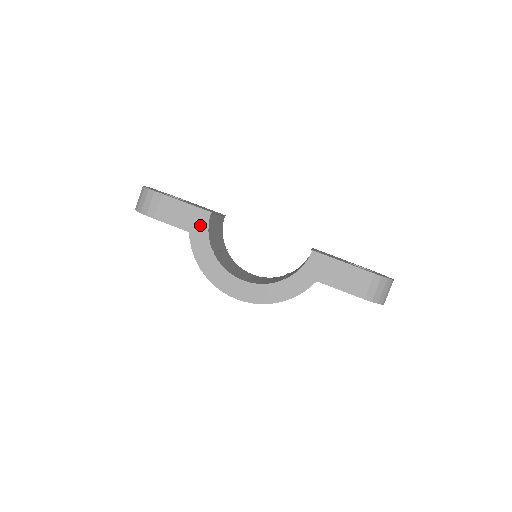
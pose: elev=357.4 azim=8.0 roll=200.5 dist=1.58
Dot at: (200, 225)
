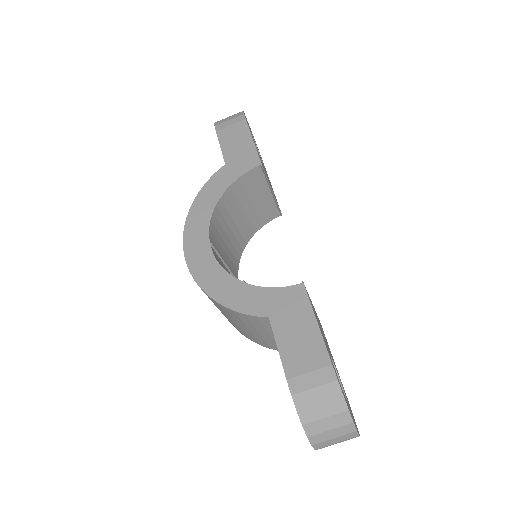
Dot at: (240, 166)
